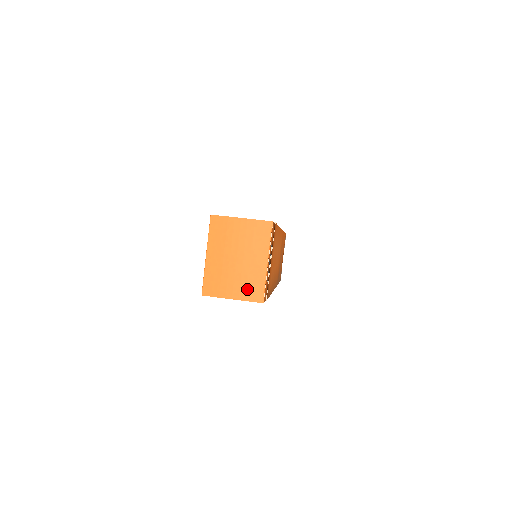
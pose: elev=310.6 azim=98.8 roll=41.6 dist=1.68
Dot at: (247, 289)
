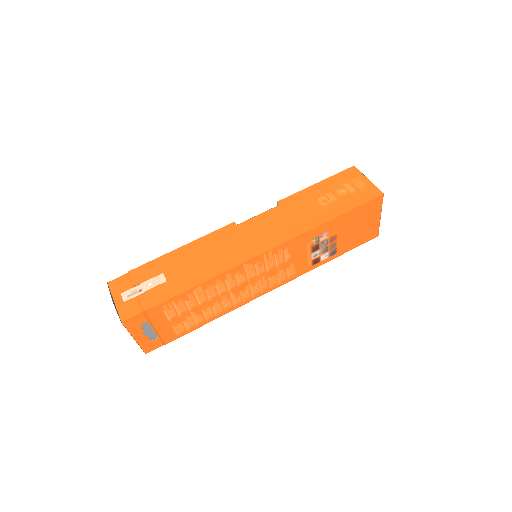
Dot at: occluded
